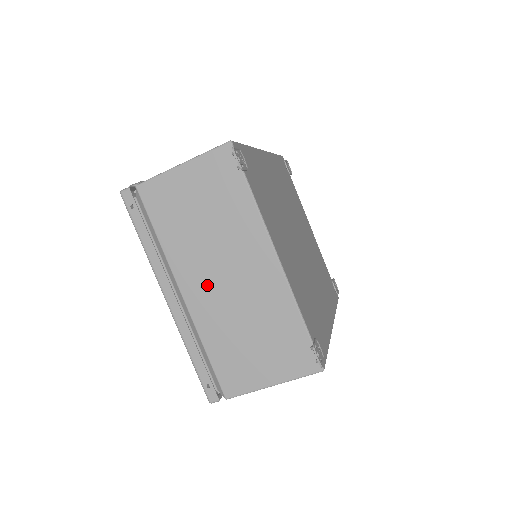
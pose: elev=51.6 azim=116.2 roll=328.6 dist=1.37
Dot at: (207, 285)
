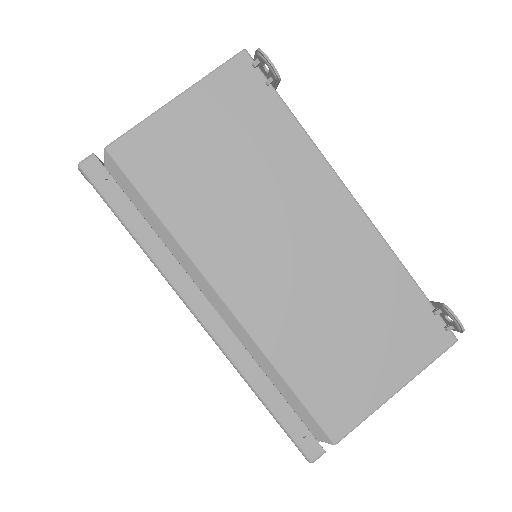
Dot at: (261, 272)
